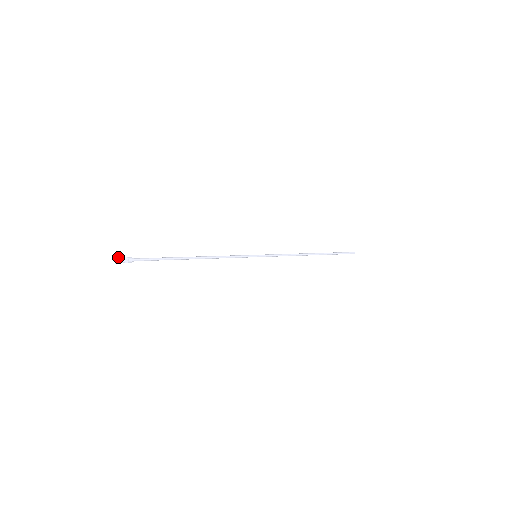
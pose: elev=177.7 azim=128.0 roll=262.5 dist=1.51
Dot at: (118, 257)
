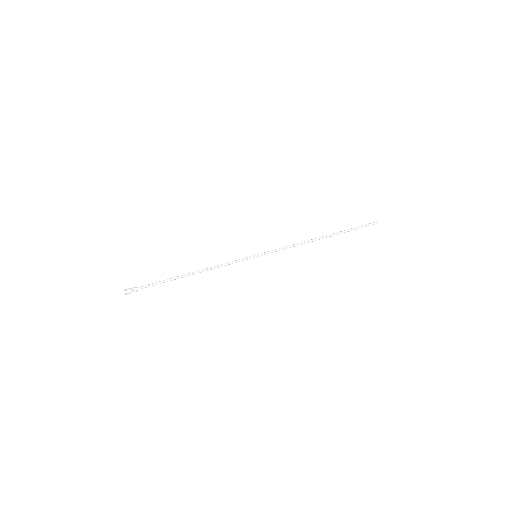
Dot at: (126, 292)
